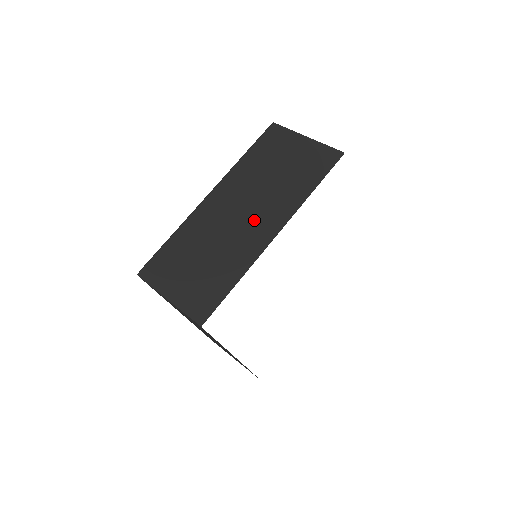
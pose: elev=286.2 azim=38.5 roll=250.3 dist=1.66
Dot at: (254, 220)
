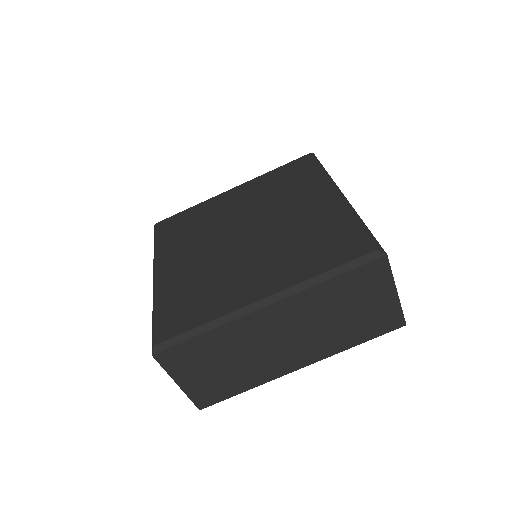
Dot at: (292, 350)
